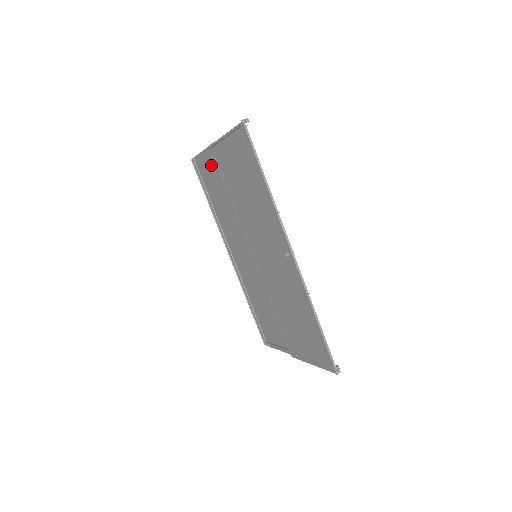
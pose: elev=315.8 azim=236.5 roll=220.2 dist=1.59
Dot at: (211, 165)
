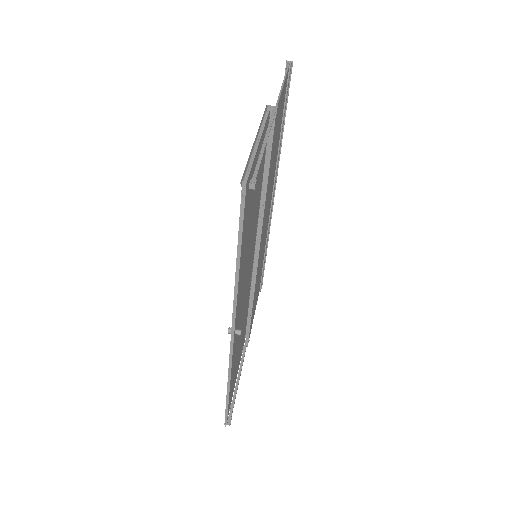
Dot at: occluded
